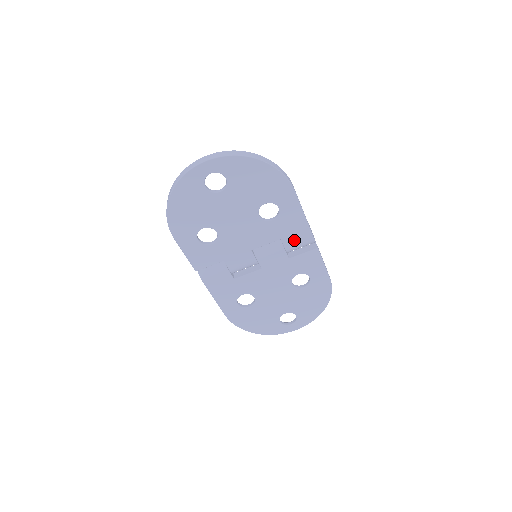
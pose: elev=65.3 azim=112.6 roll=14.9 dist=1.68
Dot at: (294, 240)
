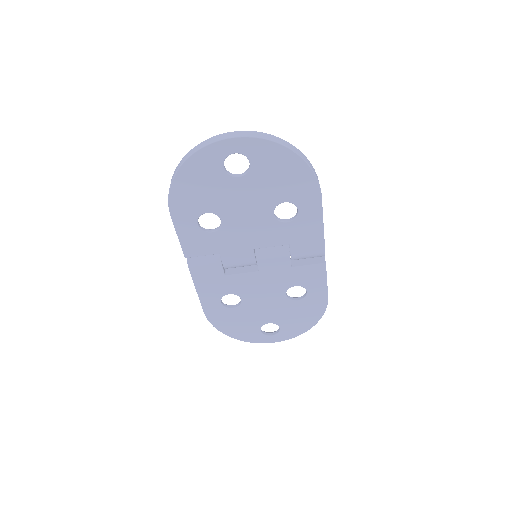
Dot at: (303, 249)
